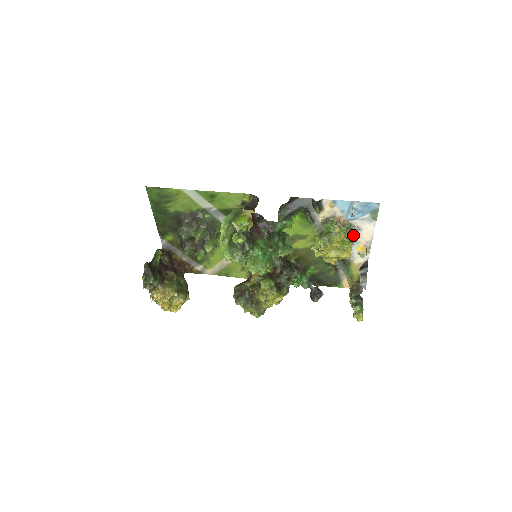
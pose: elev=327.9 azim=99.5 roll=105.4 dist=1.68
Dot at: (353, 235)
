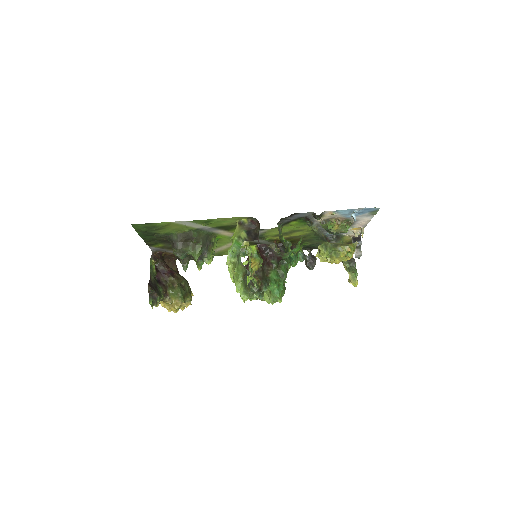
Dot at: (357, 243)
